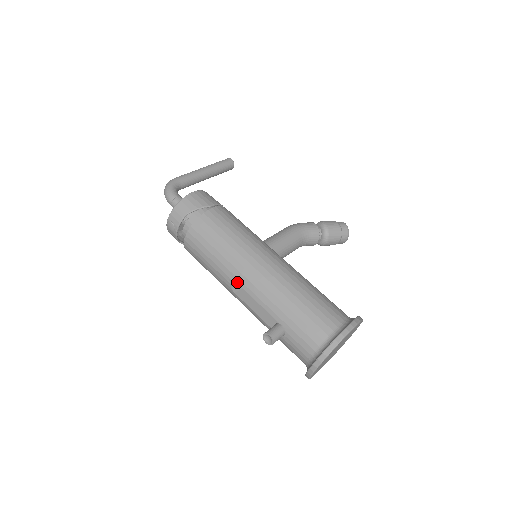
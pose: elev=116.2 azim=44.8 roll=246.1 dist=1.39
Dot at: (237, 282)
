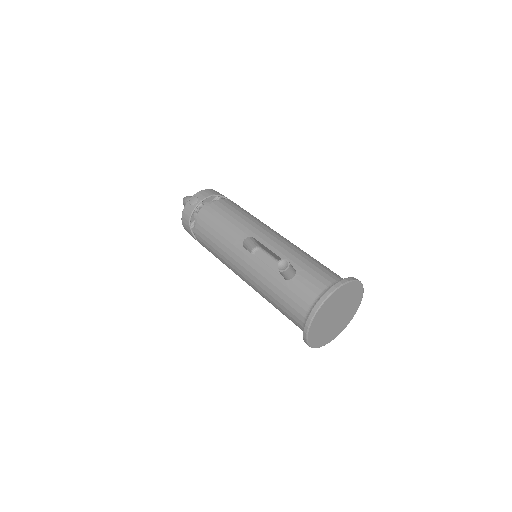
Dot at: (253, 236)
